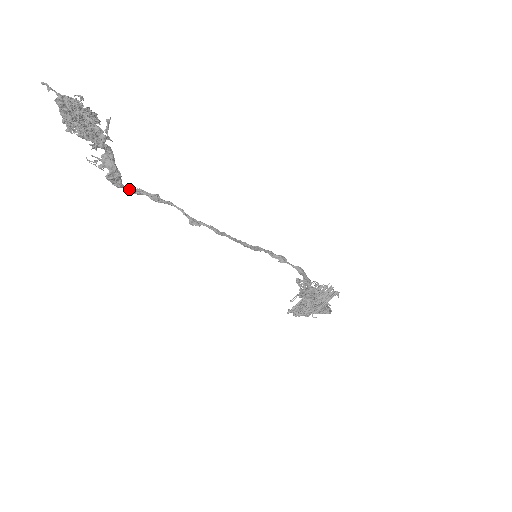
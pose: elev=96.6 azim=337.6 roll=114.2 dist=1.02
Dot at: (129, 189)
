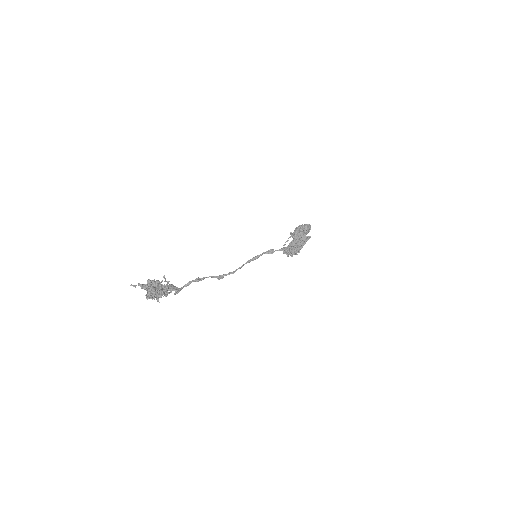
Dot at: (185, 286)
